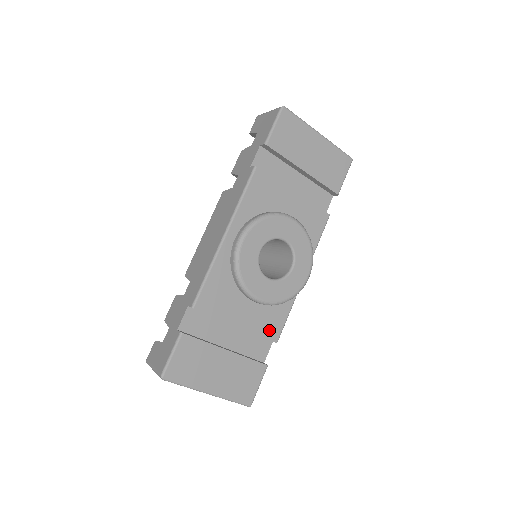
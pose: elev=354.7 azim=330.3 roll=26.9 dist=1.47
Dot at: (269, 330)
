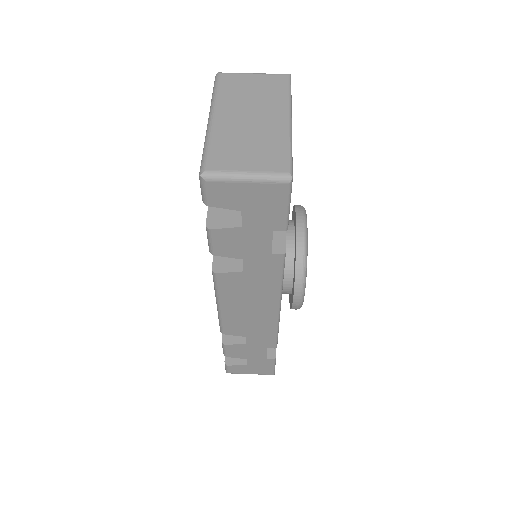
Dot at: occluded
